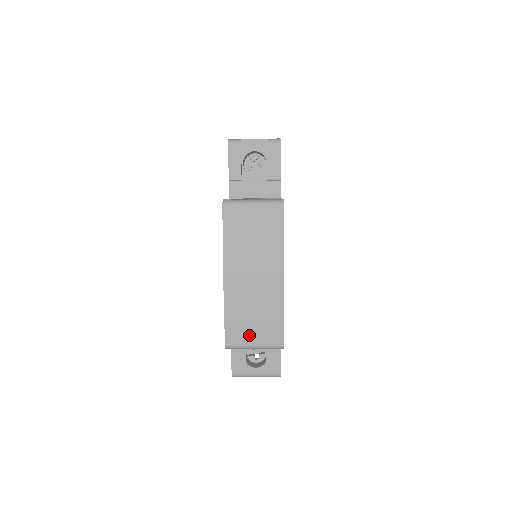
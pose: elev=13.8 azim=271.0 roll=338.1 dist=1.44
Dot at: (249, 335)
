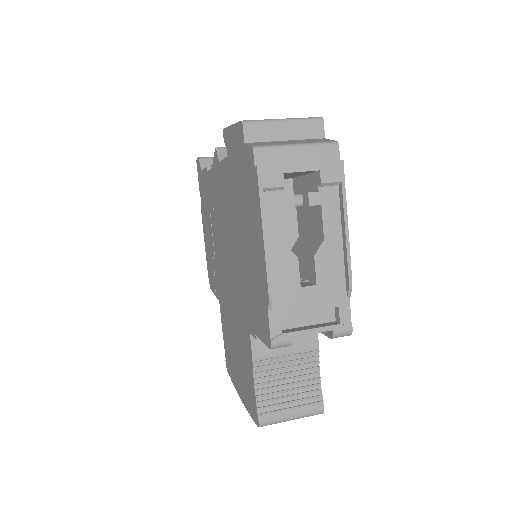
Dot at: occluded
